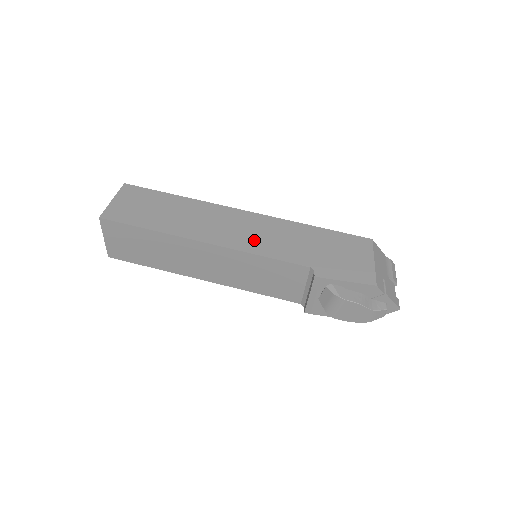
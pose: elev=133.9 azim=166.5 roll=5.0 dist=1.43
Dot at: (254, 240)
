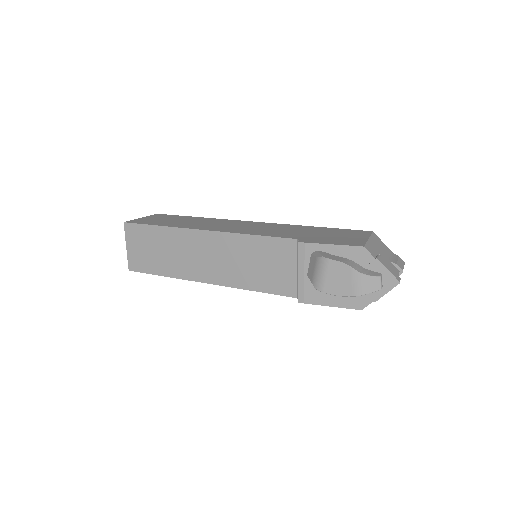
Dot at: (250, 230)
